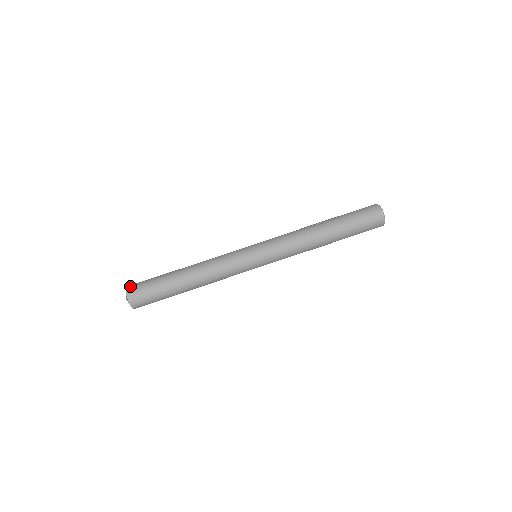
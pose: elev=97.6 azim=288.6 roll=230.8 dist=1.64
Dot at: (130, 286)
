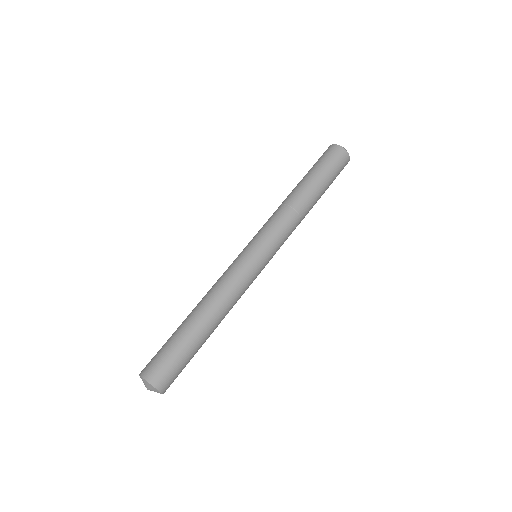
Dot at: occluded
